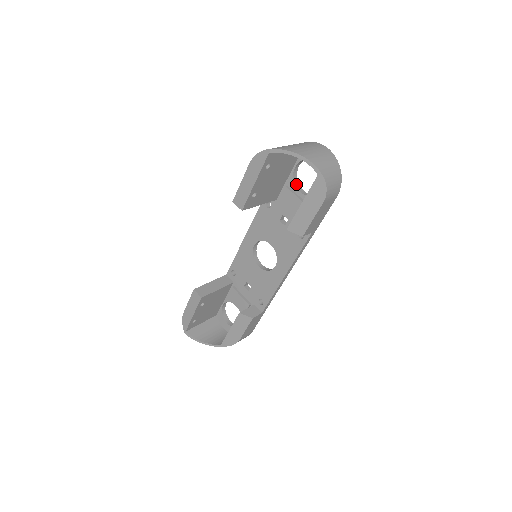
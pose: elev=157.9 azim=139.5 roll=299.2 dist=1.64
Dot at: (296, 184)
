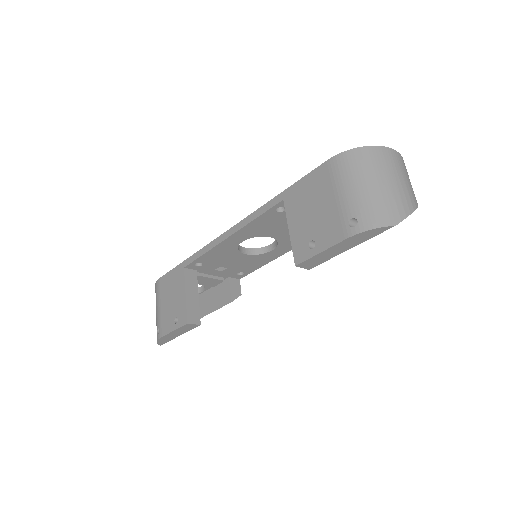
Dot at: occluded
